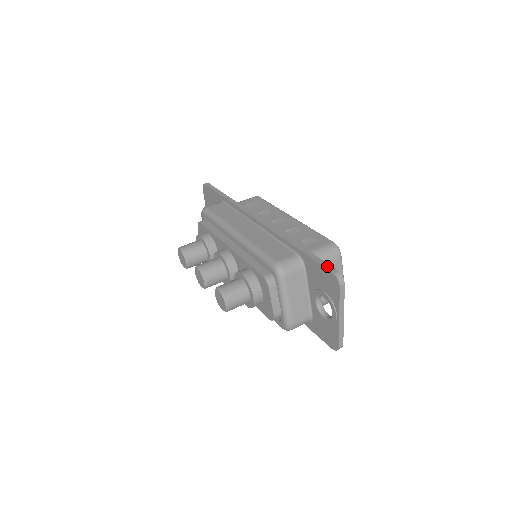
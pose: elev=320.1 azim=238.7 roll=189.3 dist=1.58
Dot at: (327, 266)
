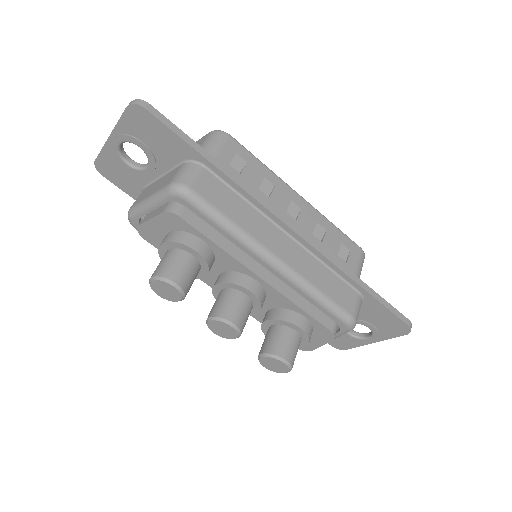
Dot at: (401, 317)
